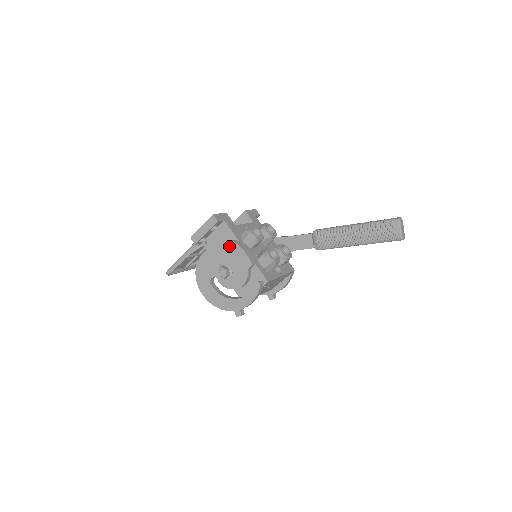
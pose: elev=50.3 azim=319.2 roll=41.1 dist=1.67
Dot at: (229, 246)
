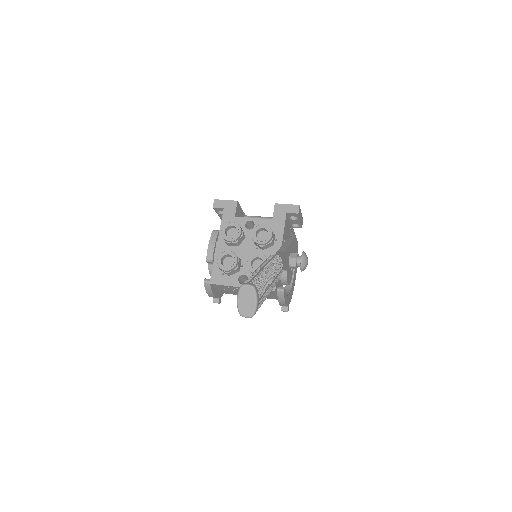
Dot at: occluded
